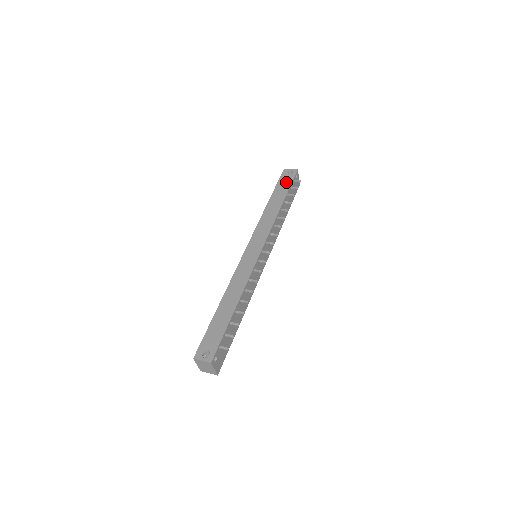
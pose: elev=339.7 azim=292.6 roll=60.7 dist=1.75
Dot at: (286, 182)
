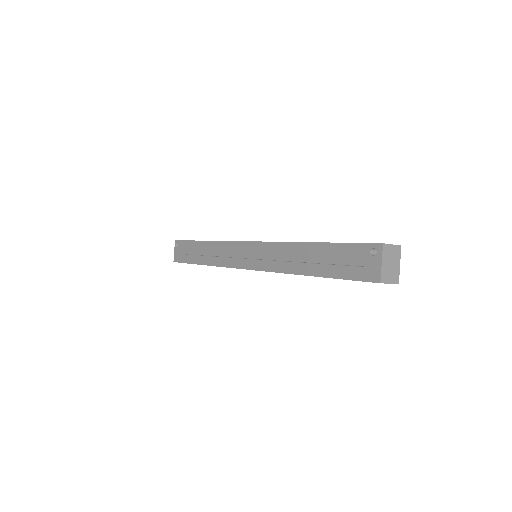
Dot at: occluded
